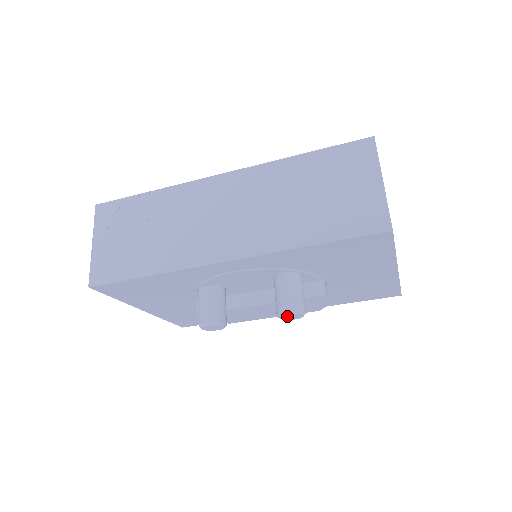
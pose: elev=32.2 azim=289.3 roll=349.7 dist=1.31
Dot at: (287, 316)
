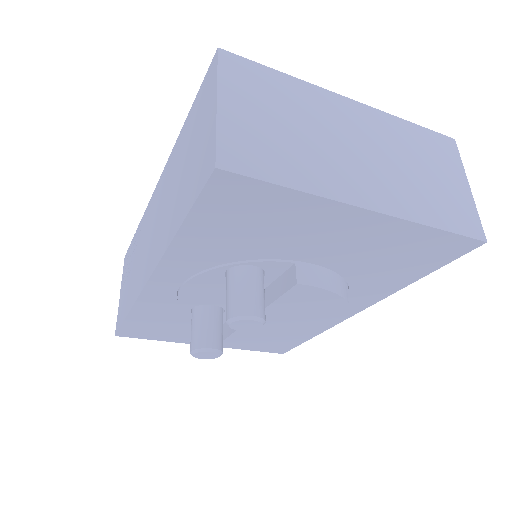
Dot at: (239, 326)
